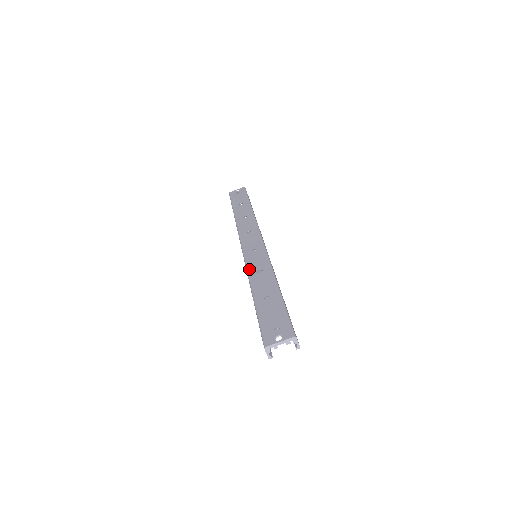
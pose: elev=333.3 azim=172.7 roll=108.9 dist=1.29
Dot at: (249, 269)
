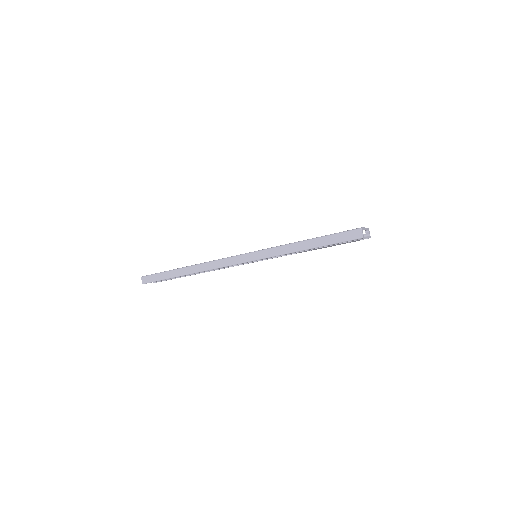
Dot at: (272, 247)
